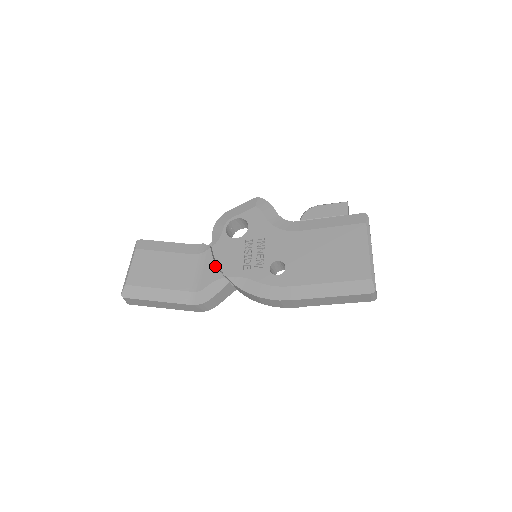
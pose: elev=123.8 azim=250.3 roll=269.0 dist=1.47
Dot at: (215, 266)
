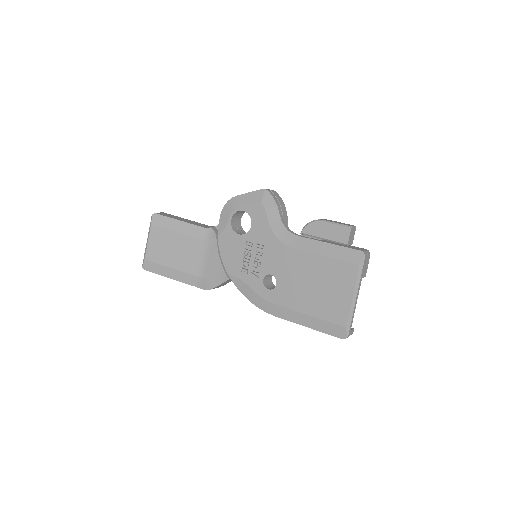
Dot at: (219, 258)
